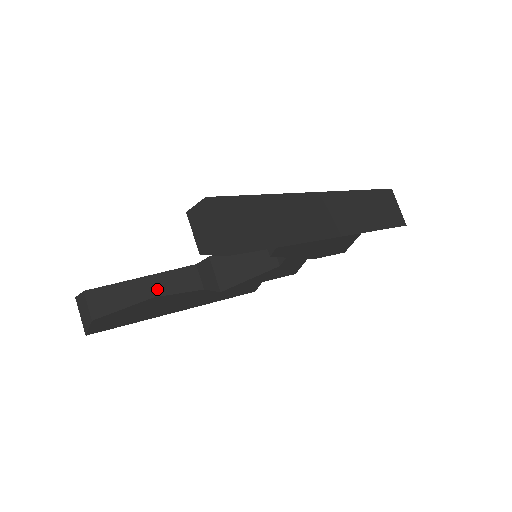
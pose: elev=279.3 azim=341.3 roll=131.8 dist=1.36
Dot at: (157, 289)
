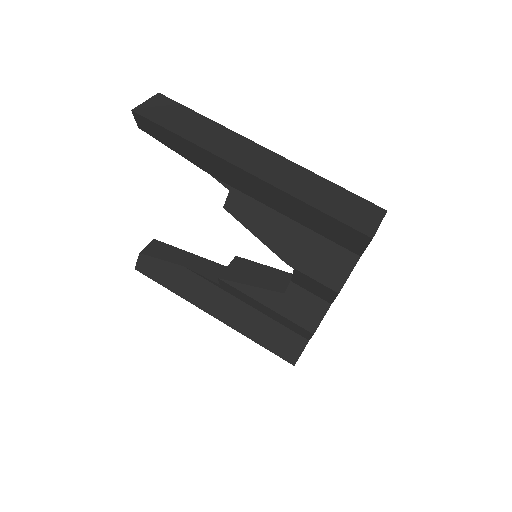
Dot at: (191, 264)
